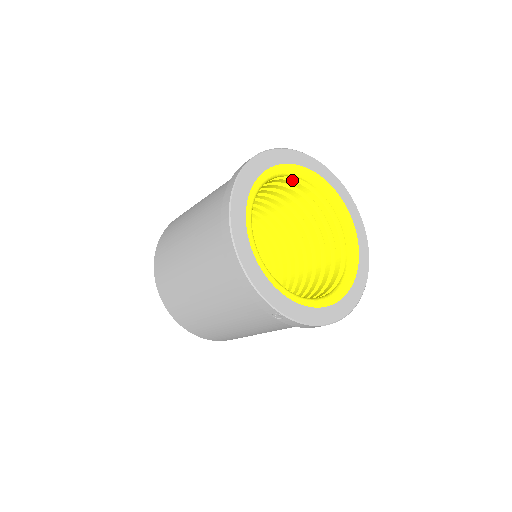
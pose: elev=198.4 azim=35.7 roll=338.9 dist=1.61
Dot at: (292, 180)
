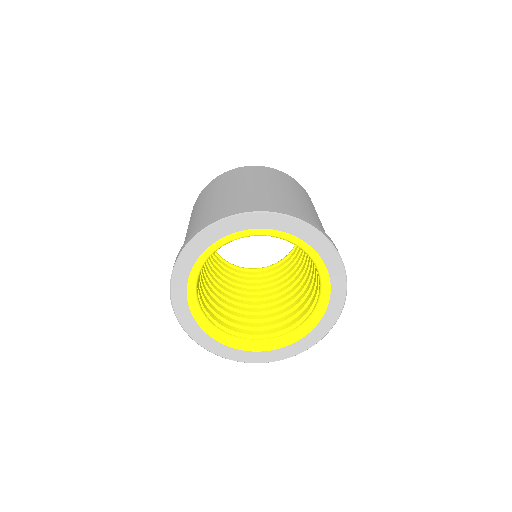
Dot at: occluded
